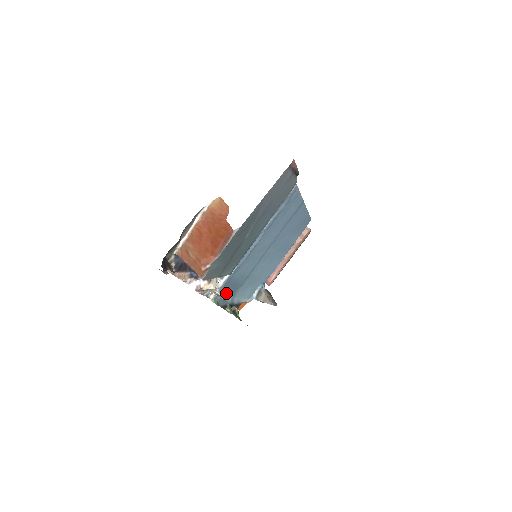
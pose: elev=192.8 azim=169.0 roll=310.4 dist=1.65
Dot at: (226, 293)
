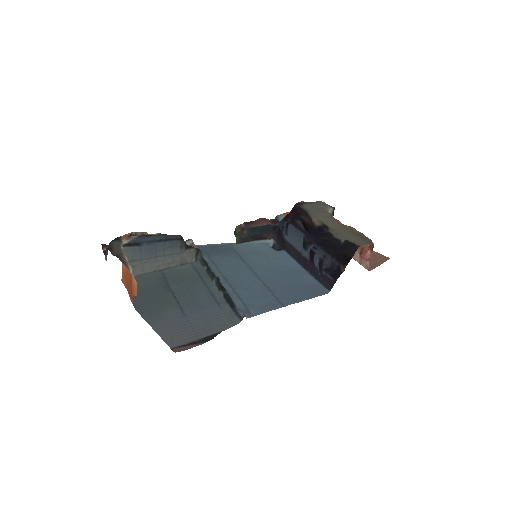
Dot at: (213, 246)
